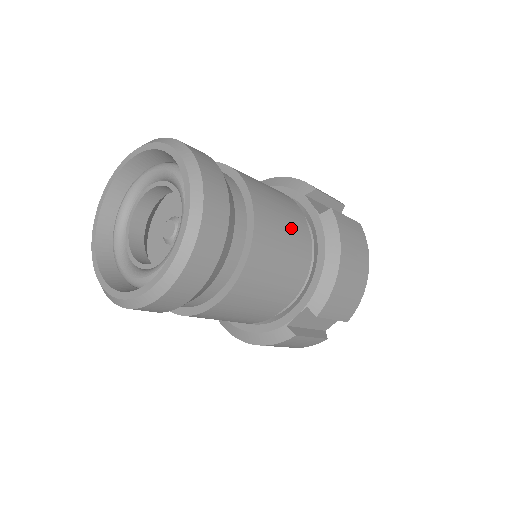
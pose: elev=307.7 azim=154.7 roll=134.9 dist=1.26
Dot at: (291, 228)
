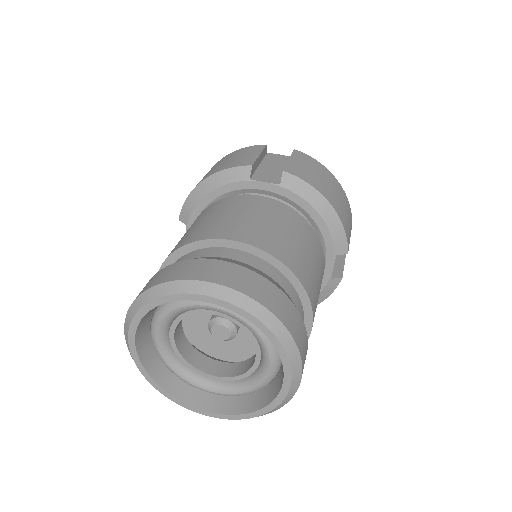
Dot at: (288, 226)
